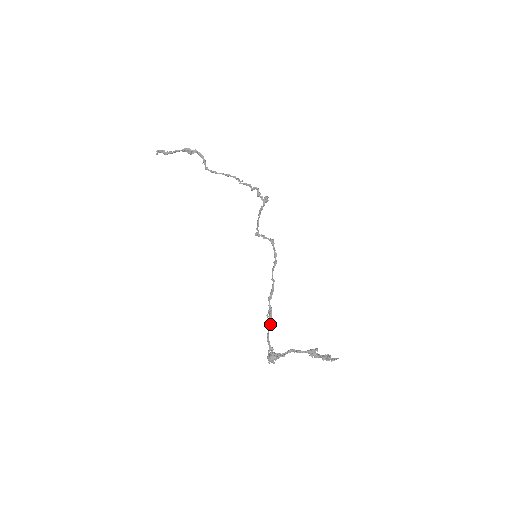
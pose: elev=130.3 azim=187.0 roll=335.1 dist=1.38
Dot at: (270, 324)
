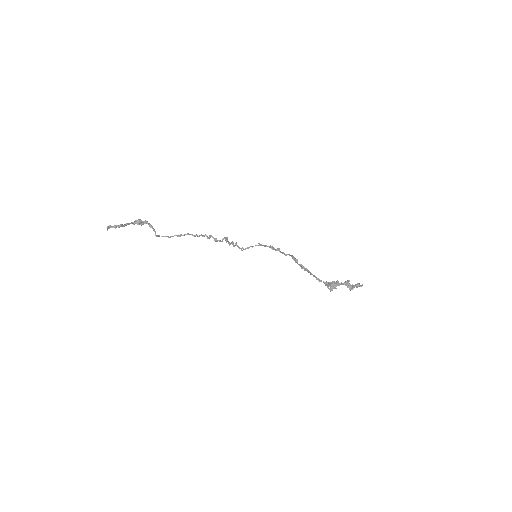
Dot at: (310, 273)
